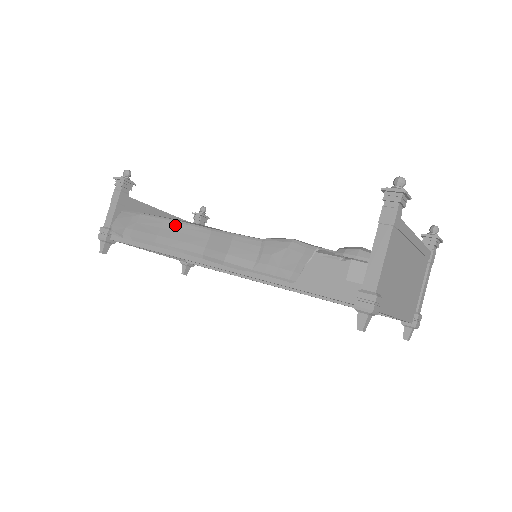
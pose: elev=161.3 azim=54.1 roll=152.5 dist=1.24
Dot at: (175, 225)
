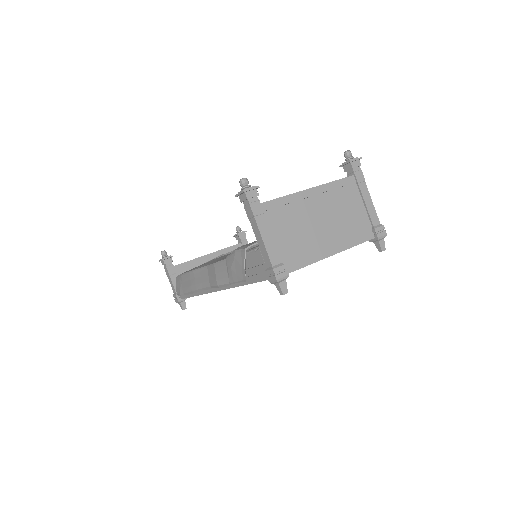
Dot at: (194, 274)
